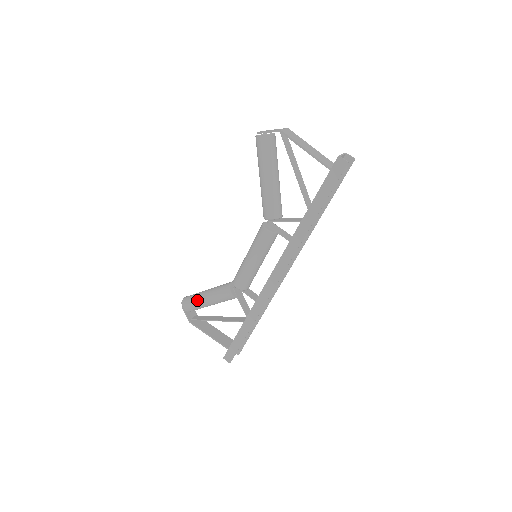
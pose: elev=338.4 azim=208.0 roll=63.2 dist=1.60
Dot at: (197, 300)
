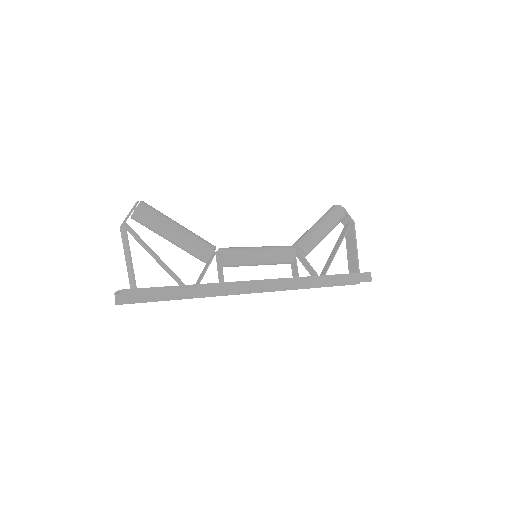
Dot at: (167, 219)
